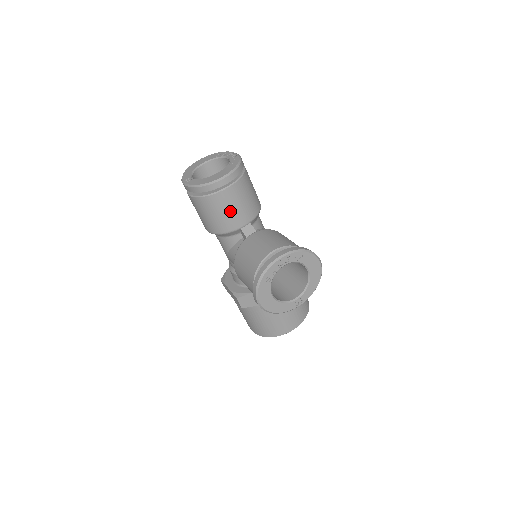
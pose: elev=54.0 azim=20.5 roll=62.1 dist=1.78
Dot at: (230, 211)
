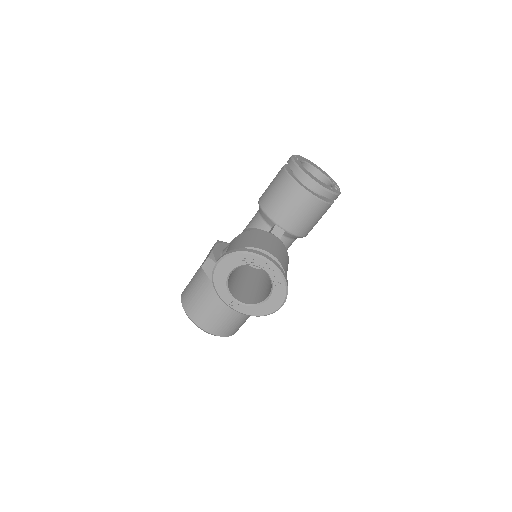
Dot at: (288, 206)
